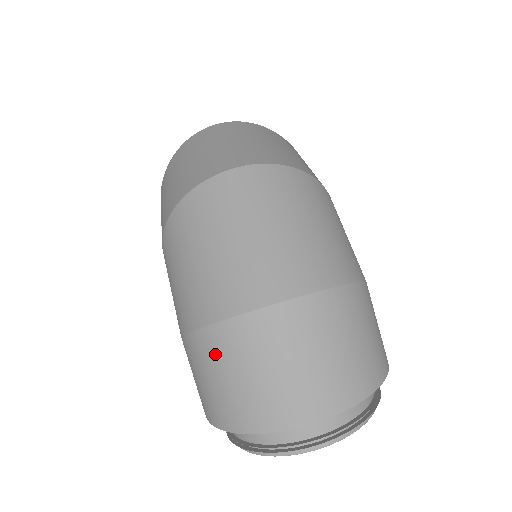
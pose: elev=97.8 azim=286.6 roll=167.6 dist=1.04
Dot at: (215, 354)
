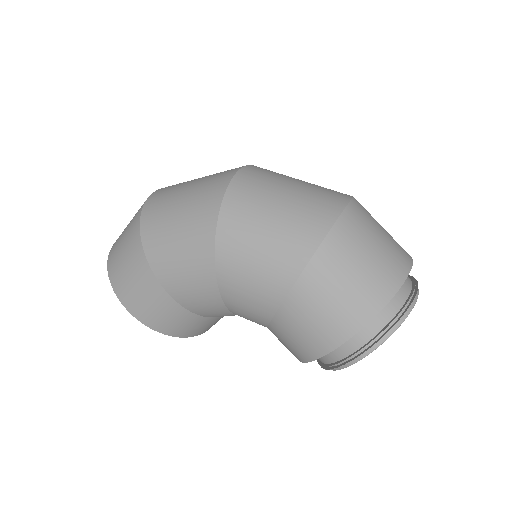
Dot at: (344, 251)
